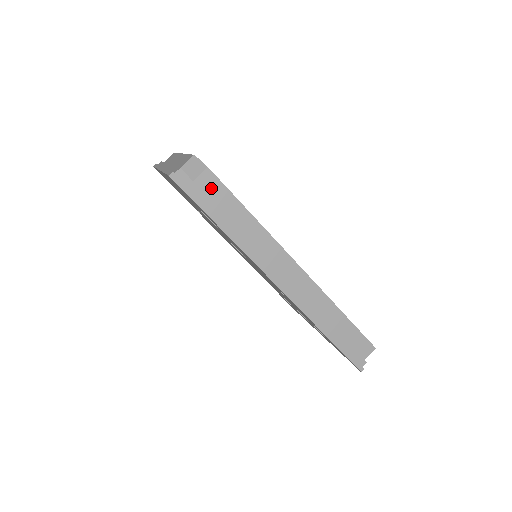
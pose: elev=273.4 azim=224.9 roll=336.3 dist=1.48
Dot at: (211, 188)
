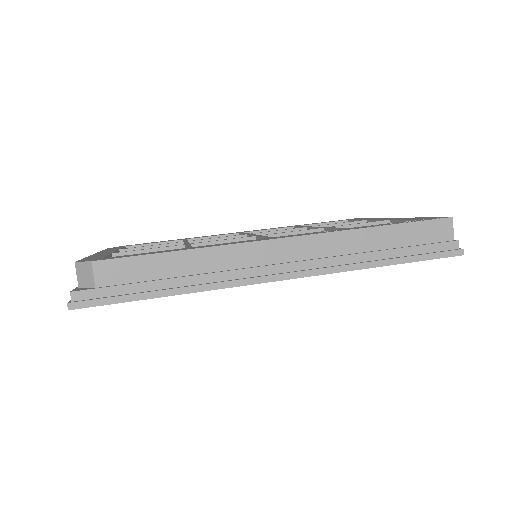
Dot at: (118, 274)
